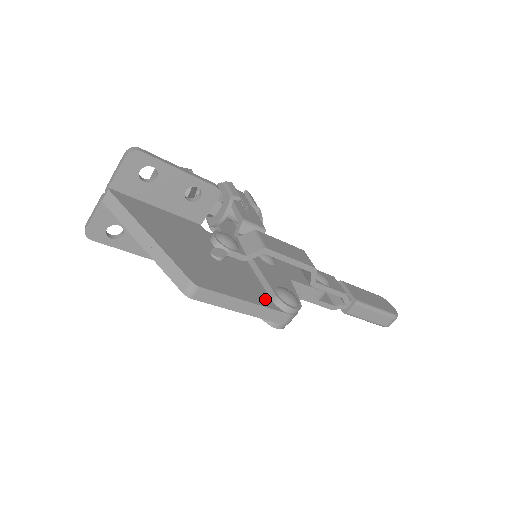
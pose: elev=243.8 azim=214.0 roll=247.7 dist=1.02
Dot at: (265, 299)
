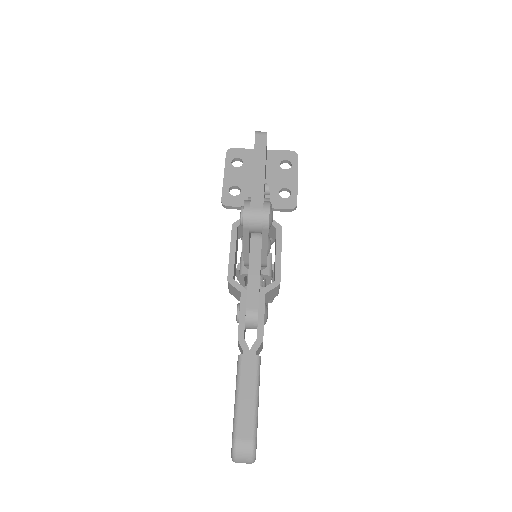
Dot at: occluded
